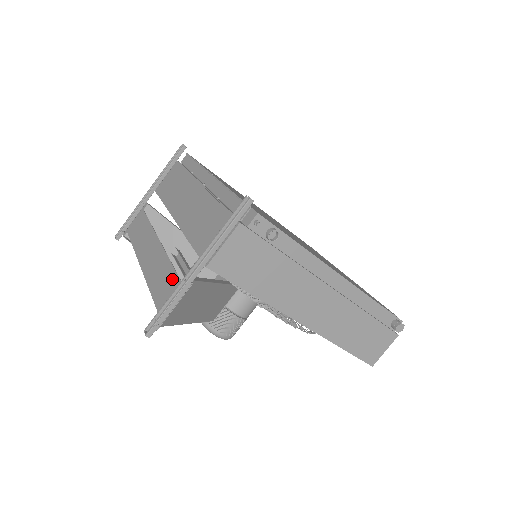
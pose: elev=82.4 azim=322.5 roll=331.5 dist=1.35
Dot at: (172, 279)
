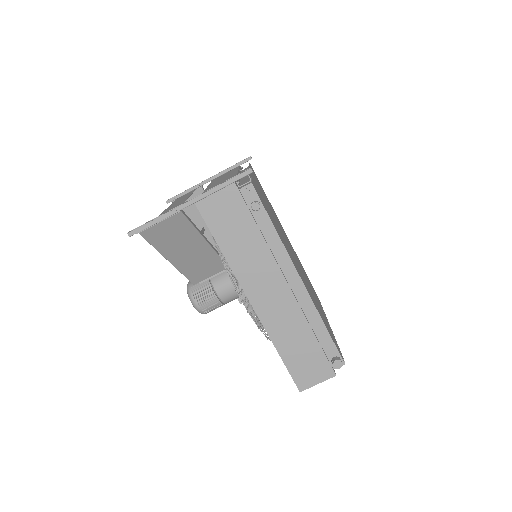
Dot at: occluded
